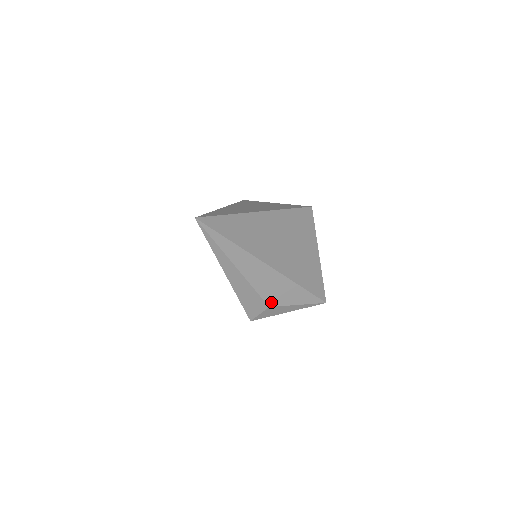
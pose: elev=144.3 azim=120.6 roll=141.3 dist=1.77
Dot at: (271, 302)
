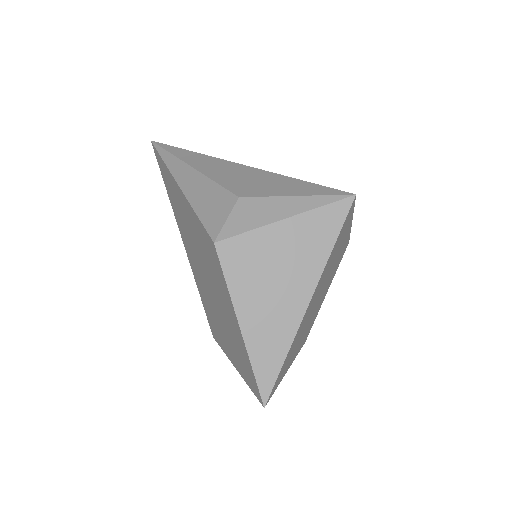
Dot at: (242, 193)
